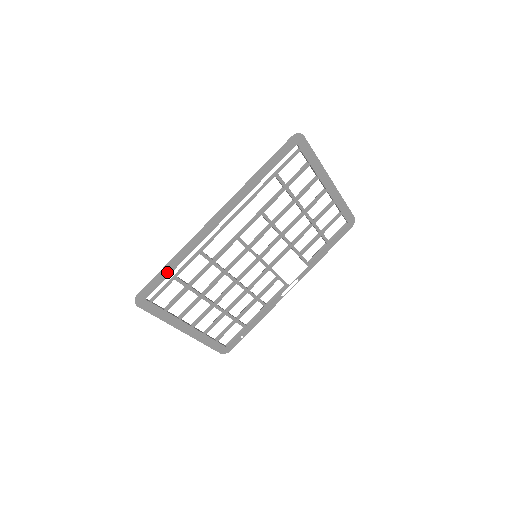
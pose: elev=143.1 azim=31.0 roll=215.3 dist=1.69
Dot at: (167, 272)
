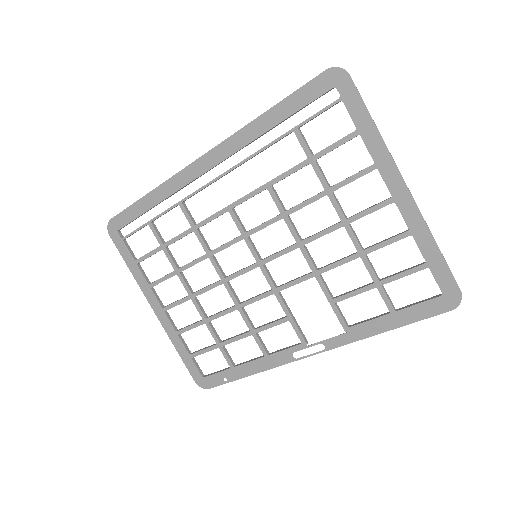
Dot at: (142, 209)
